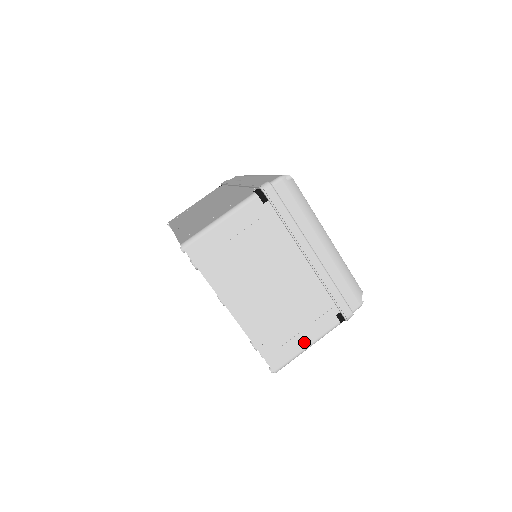
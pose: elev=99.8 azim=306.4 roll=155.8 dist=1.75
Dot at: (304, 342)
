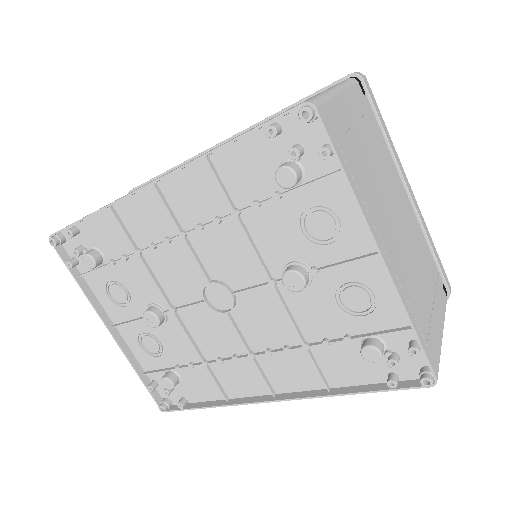
Dot at: (439, 325)
